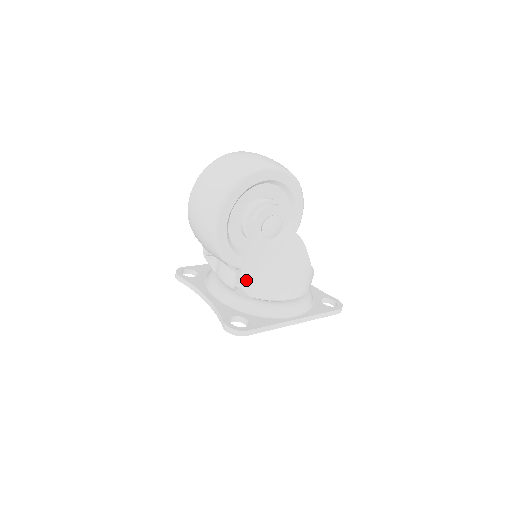
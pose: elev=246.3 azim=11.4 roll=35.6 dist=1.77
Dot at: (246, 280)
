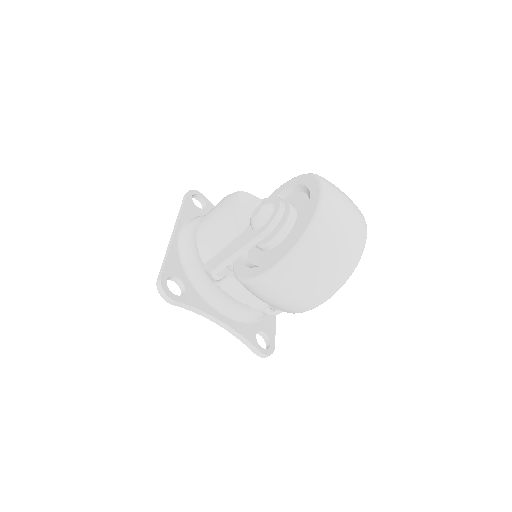
Dot at: occluded
